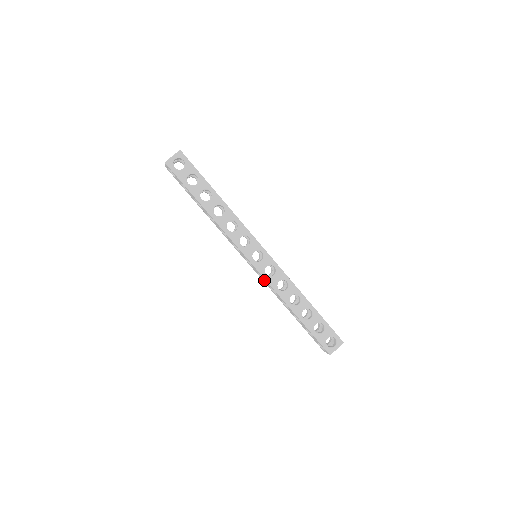
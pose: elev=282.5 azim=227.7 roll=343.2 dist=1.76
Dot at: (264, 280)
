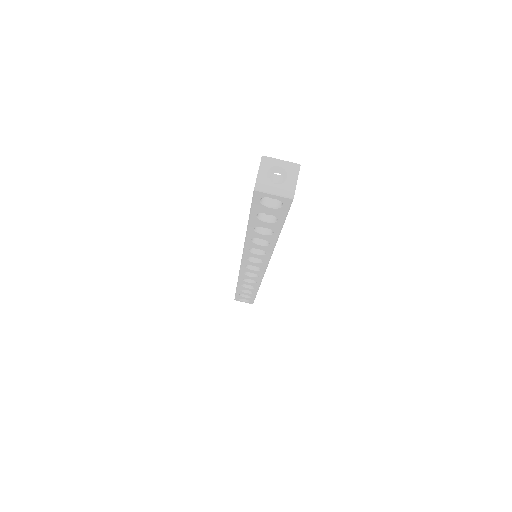
Dot at: occluded
